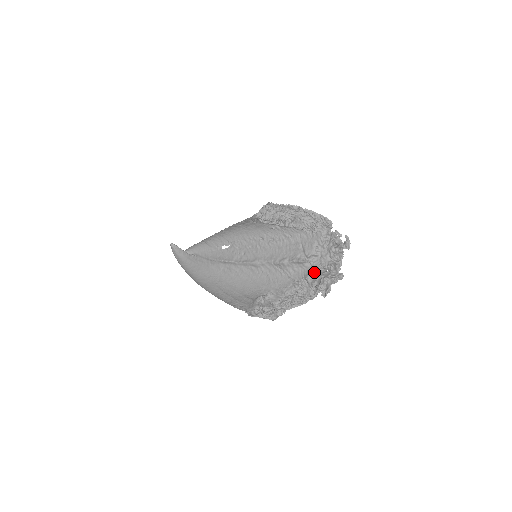
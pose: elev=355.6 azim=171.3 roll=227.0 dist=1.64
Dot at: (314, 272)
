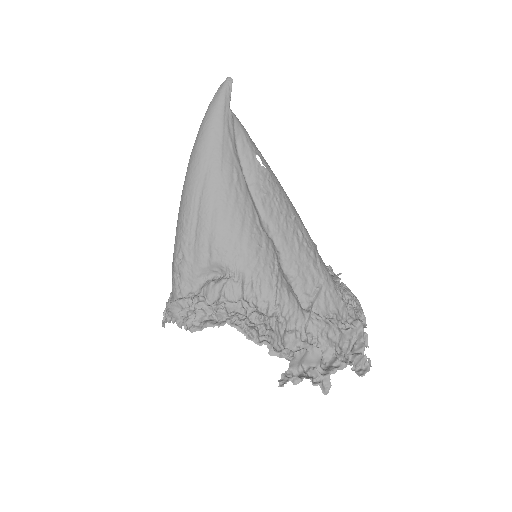
Dot at: (302, 334)
